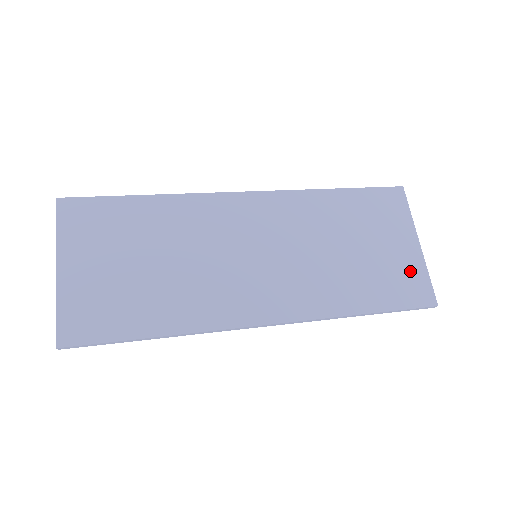
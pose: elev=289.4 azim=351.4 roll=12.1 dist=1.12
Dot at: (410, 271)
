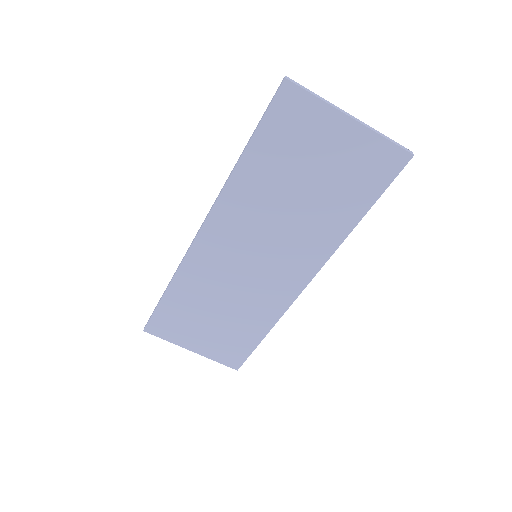
Dot at: (365, 153)
